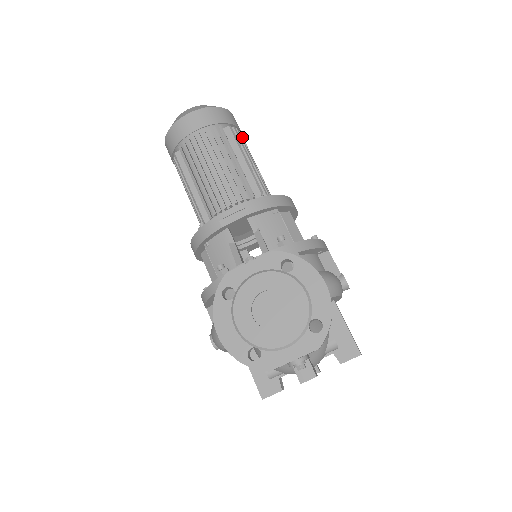
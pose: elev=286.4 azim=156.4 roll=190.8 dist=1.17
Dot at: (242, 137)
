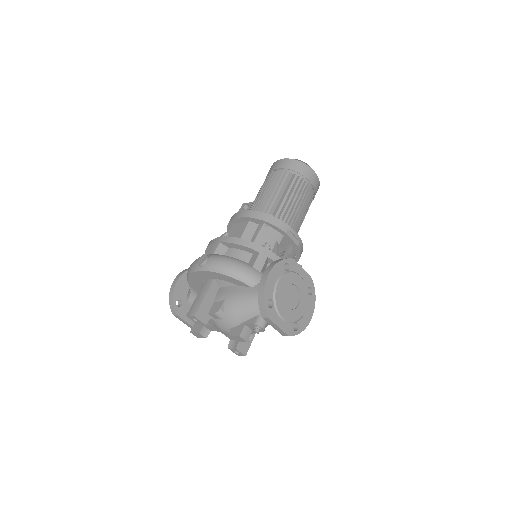
Dot at: occluded
